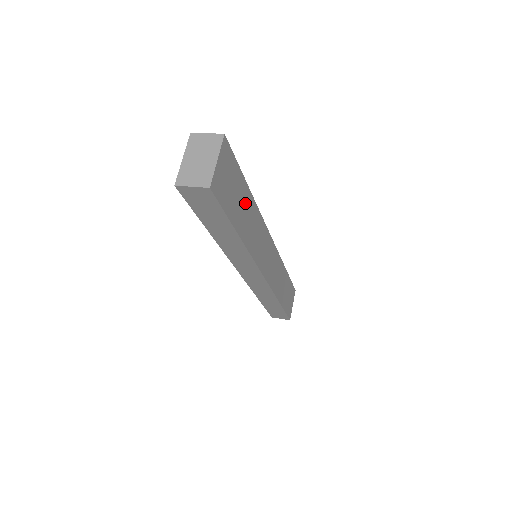
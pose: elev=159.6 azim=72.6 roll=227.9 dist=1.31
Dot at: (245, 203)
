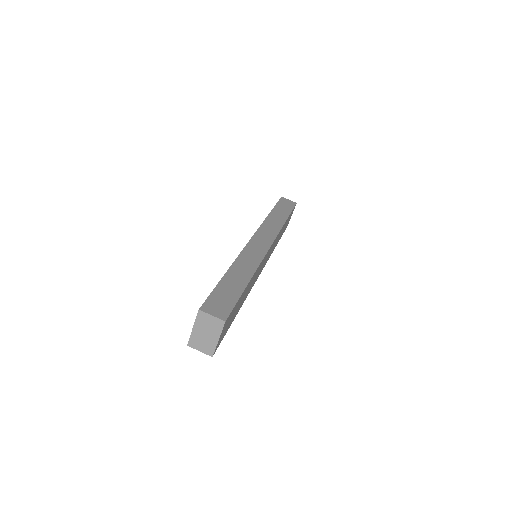
Dot at: occluded
